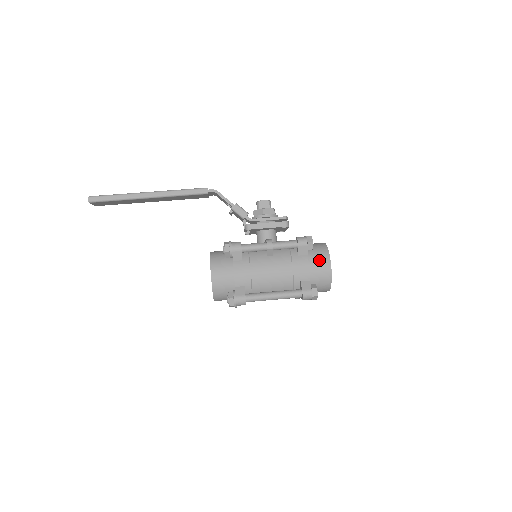
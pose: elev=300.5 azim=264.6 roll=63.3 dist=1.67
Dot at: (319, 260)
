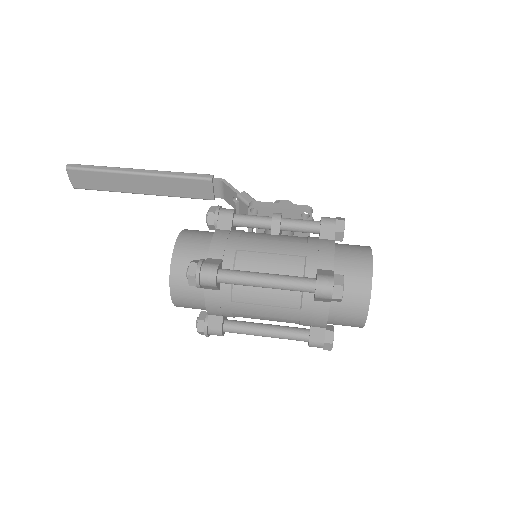
Dot at: (353, 250)
